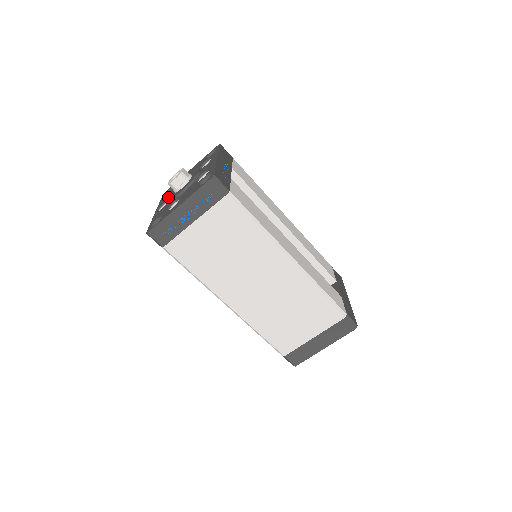
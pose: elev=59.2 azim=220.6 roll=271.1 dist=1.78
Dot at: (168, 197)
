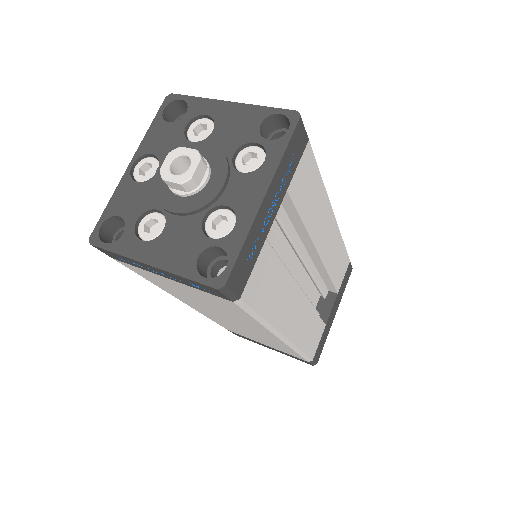
Dot at: (156, 172)
